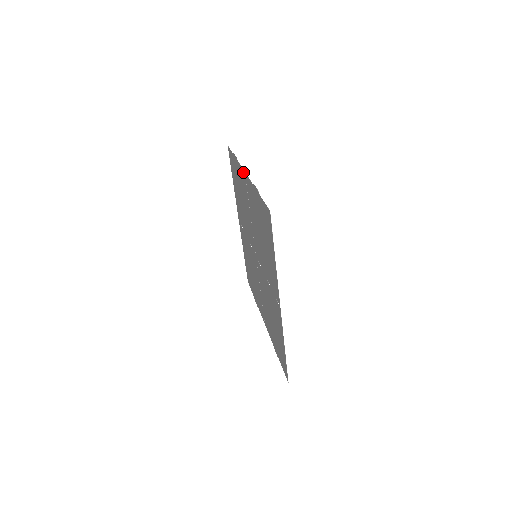
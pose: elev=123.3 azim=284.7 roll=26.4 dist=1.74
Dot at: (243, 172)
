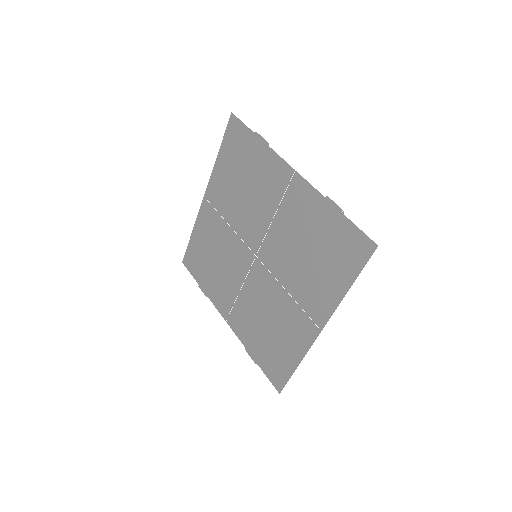
Dot at: (287, 168)
